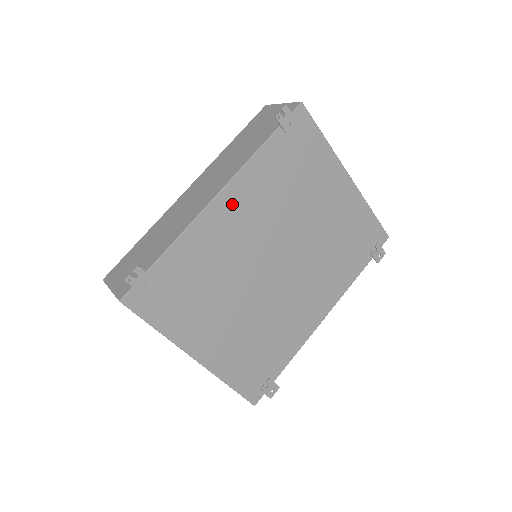
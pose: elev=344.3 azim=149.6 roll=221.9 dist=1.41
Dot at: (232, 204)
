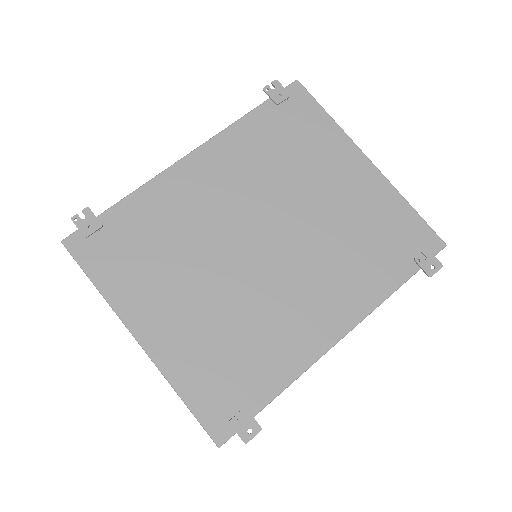
Dot at: (206, 165)
